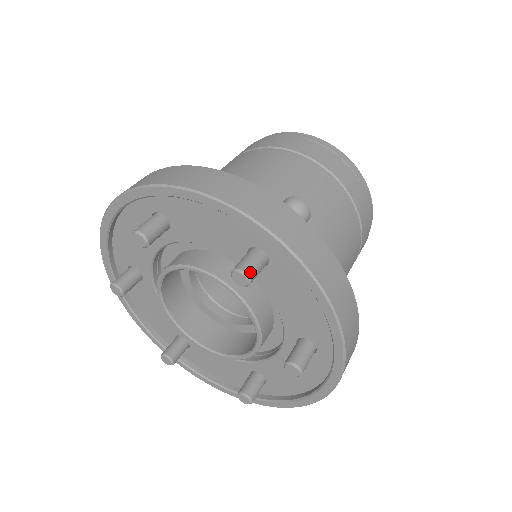
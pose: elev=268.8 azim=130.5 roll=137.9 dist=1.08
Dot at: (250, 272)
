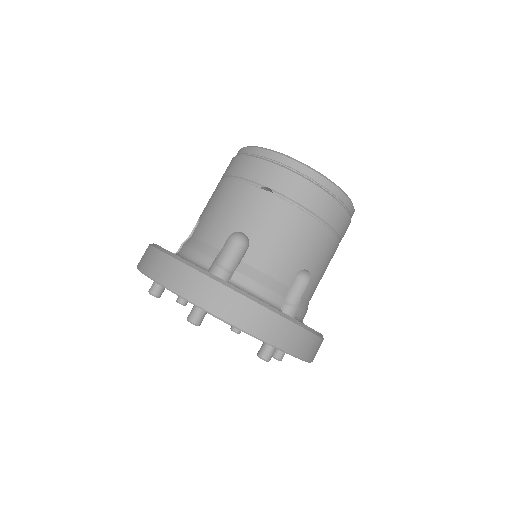
Dot at: (270, 359)
